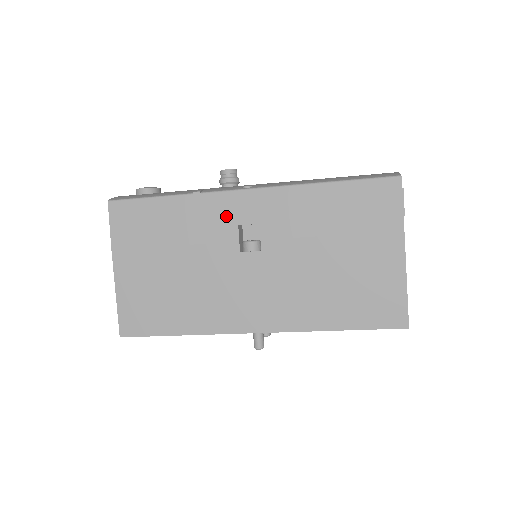
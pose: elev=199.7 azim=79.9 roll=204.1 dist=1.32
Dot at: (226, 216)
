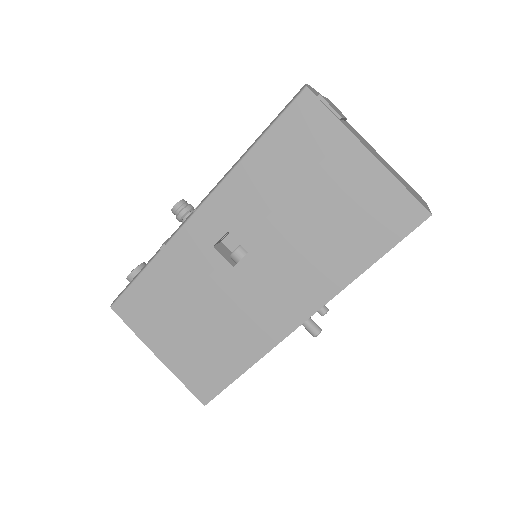
Dot at: (198, 247)
